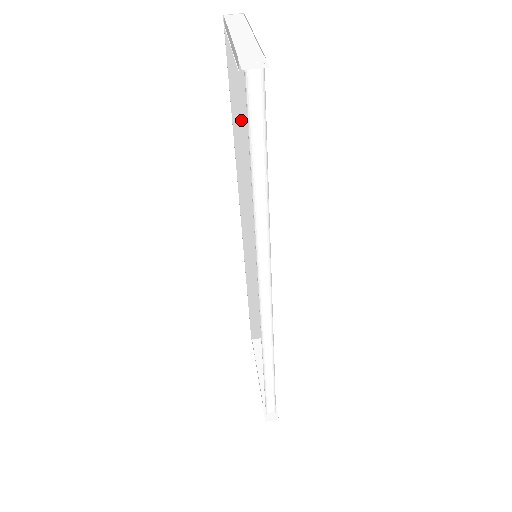
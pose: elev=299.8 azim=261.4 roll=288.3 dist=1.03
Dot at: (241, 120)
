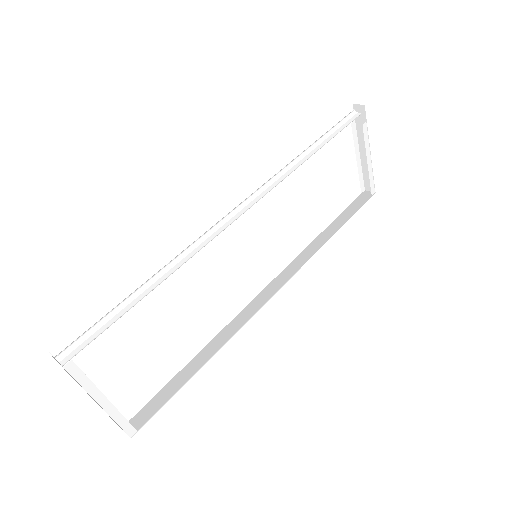
Dot at: (331, 230)
